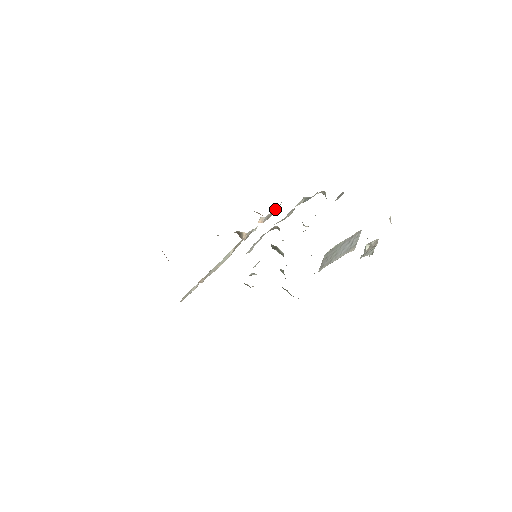
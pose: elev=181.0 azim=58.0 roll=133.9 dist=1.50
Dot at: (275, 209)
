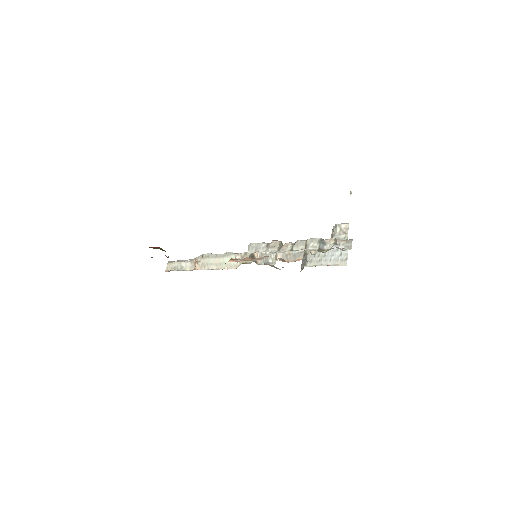
Dot at: (296, 255)
